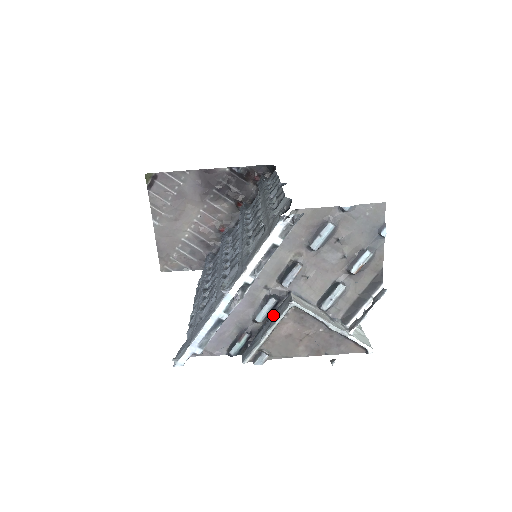
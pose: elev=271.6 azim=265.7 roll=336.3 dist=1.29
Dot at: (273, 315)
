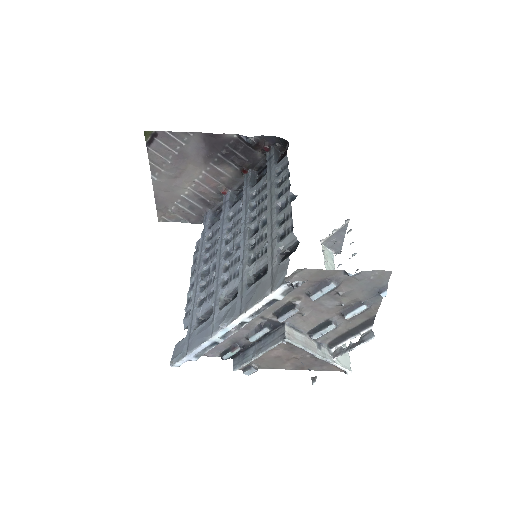
Dot at: (266, 338)
